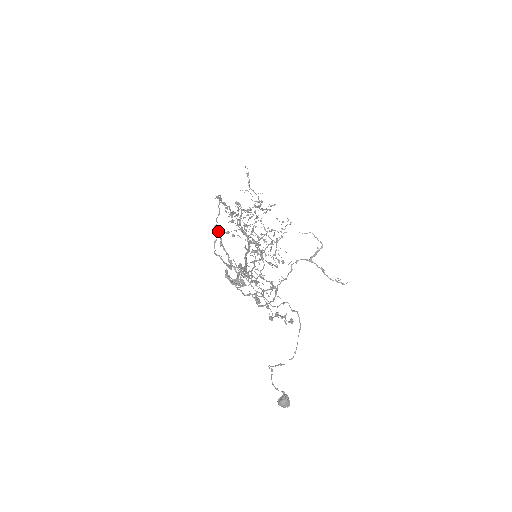
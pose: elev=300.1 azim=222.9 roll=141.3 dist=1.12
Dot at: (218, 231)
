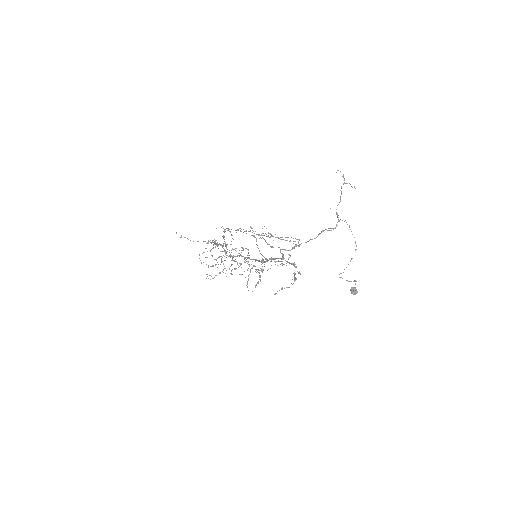
Dot at: (259, 235)
